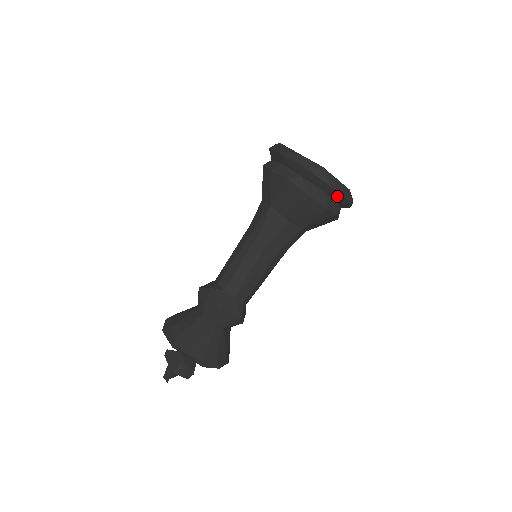
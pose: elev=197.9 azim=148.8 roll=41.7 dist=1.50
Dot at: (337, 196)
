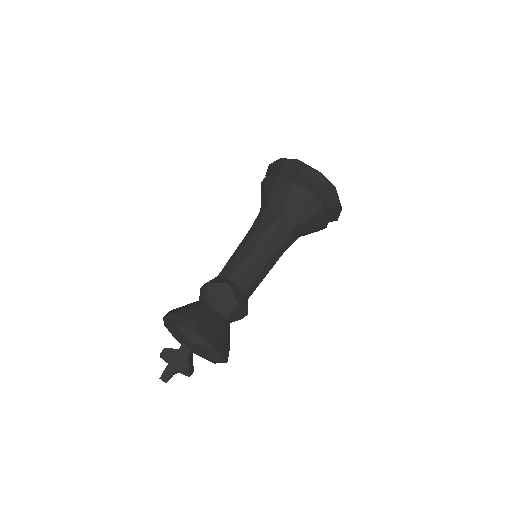
Dot at: (335, 212)
